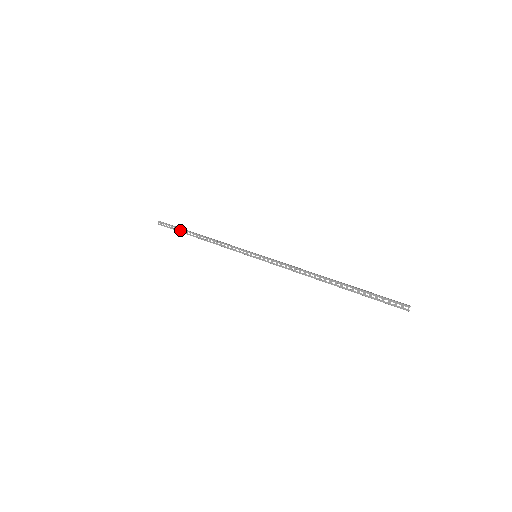
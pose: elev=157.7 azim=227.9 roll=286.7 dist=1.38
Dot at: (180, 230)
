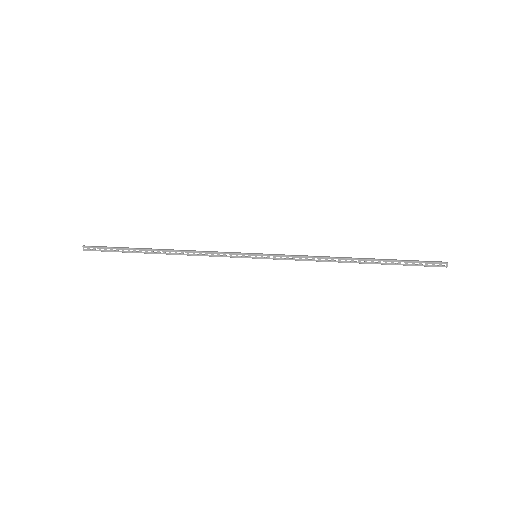
Dot at: occluded
